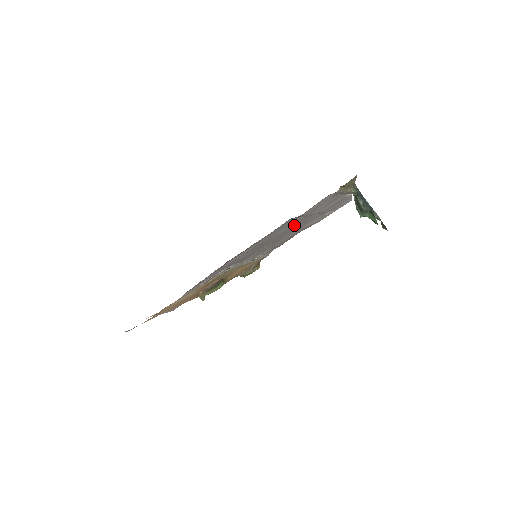
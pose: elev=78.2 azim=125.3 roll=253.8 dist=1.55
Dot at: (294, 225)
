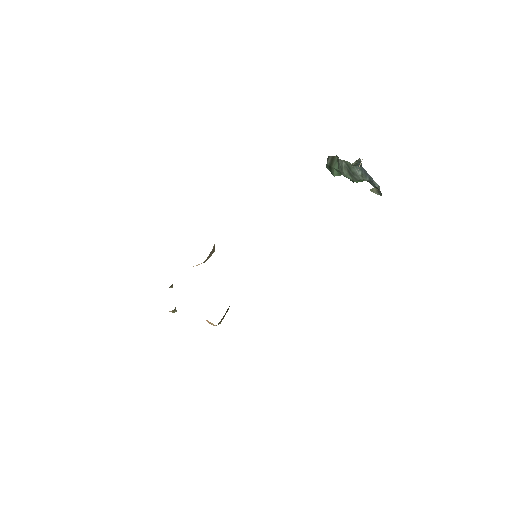
Dot at: occluded
